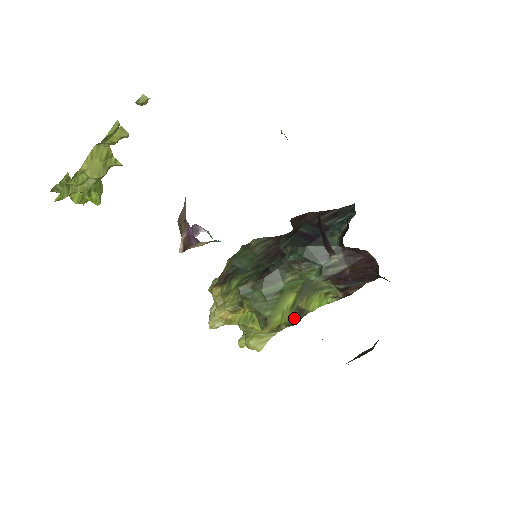
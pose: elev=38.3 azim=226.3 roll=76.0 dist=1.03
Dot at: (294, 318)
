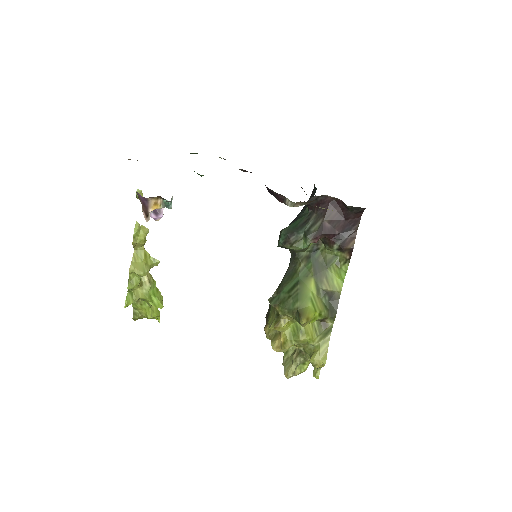
Dot at: (330, 306)
